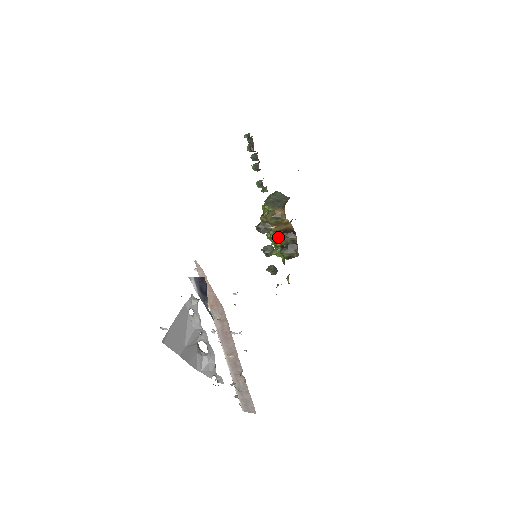
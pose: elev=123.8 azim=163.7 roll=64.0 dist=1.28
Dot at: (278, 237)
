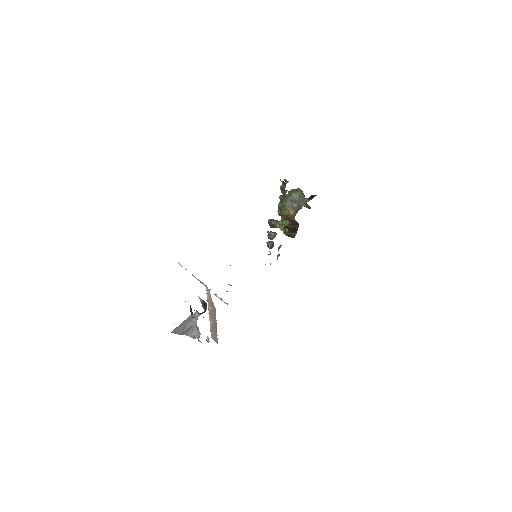
Dot at: (286, 221)
